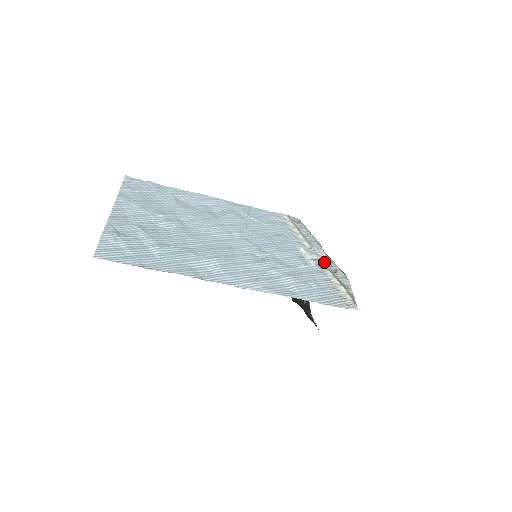
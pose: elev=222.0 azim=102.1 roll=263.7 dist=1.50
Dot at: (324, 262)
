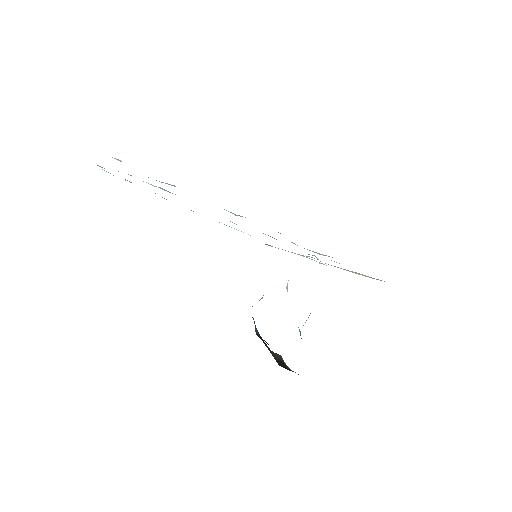
Dot at: occluded
